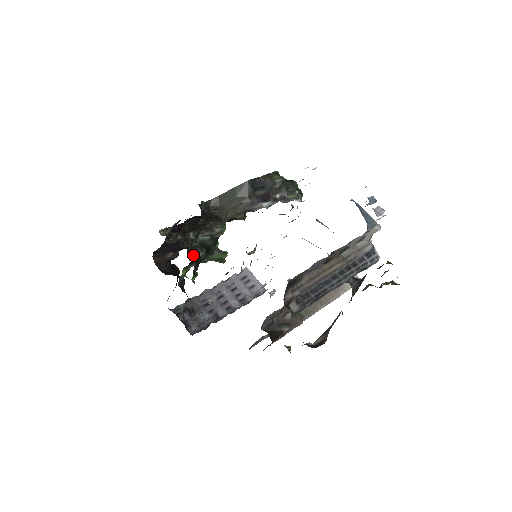
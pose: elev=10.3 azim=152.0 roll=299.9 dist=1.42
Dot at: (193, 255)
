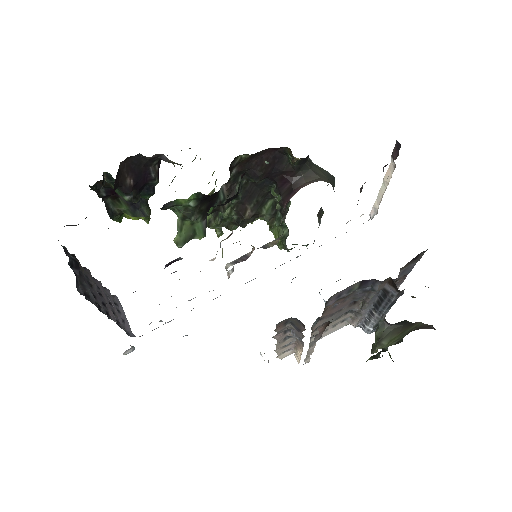
Dot at: (240, 186)
